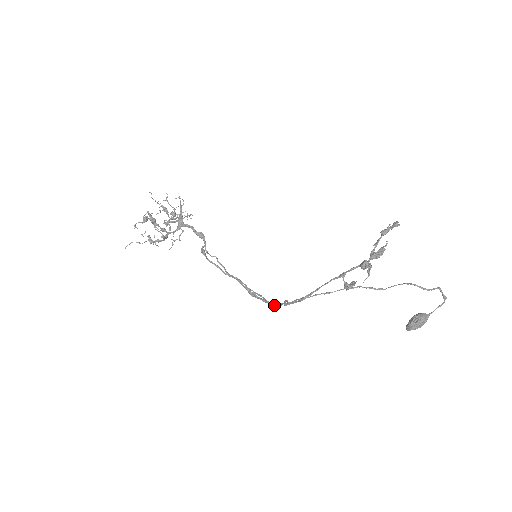
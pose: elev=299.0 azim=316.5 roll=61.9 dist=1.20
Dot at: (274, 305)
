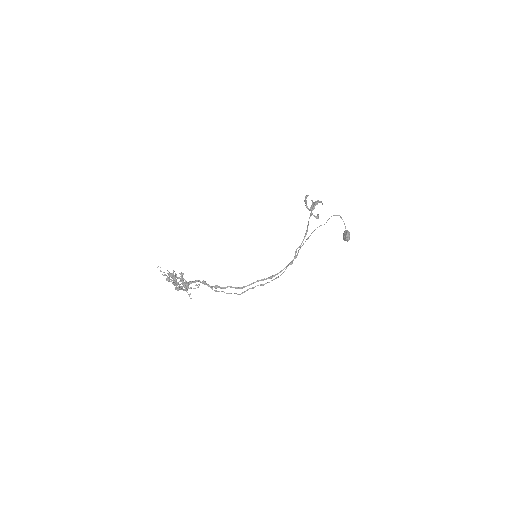
Dot at: (290, 263)
